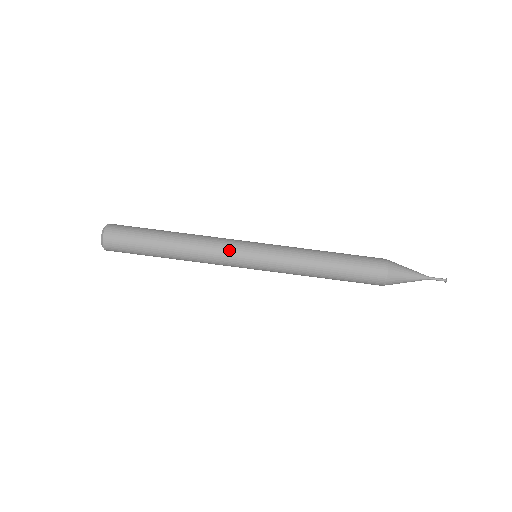
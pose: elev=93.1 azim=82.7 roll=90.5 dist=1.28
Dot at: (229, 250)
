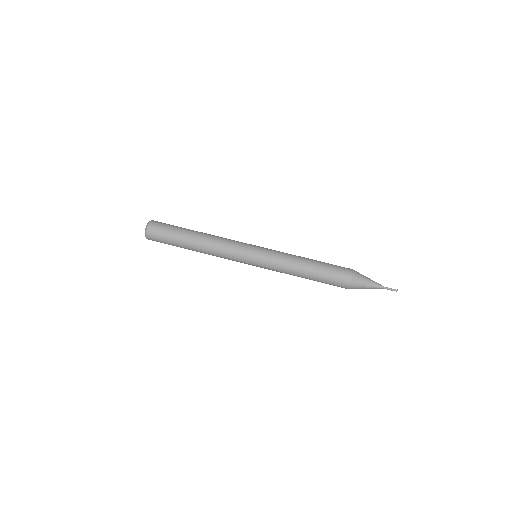
Dot at: (239, 242)
